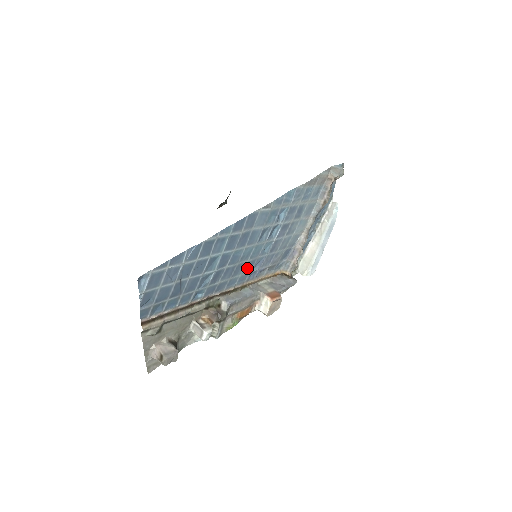
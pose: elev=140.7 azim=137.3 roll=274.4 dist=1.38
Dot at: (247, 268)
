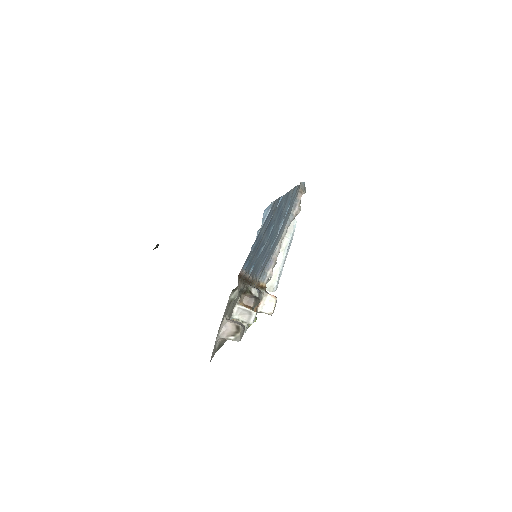
Dot at: (263, 258)
